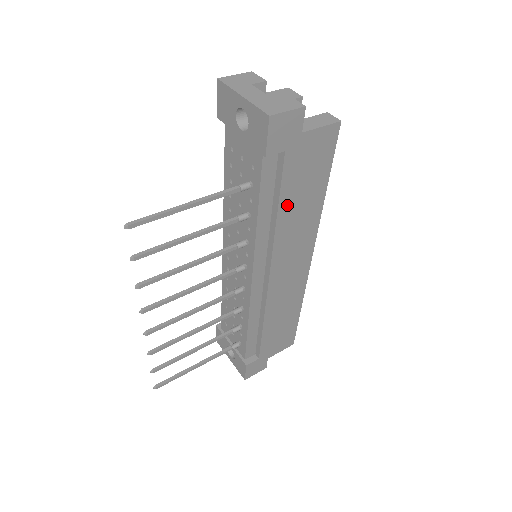
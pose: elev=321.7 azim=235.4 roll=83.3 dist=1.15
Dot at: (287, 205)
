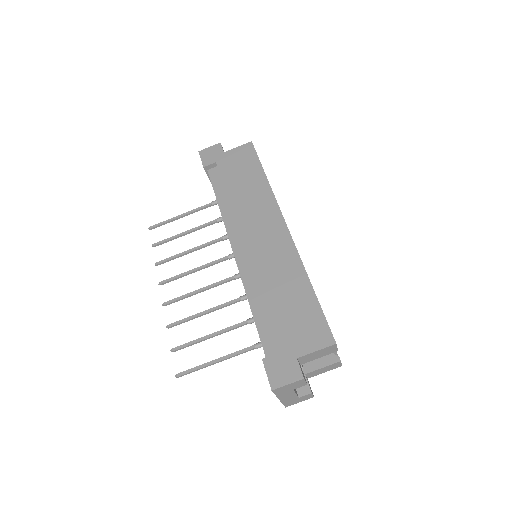
Dot at: occluded
